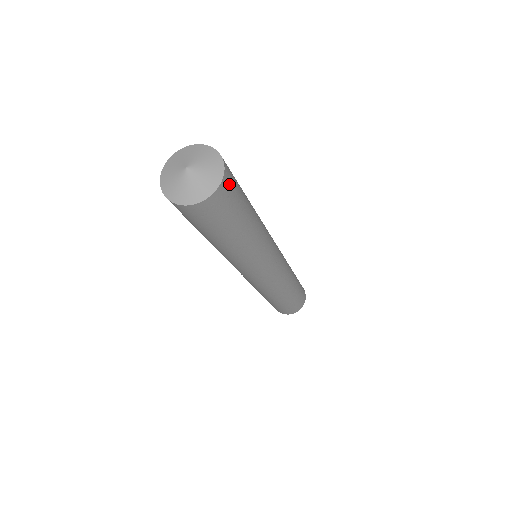
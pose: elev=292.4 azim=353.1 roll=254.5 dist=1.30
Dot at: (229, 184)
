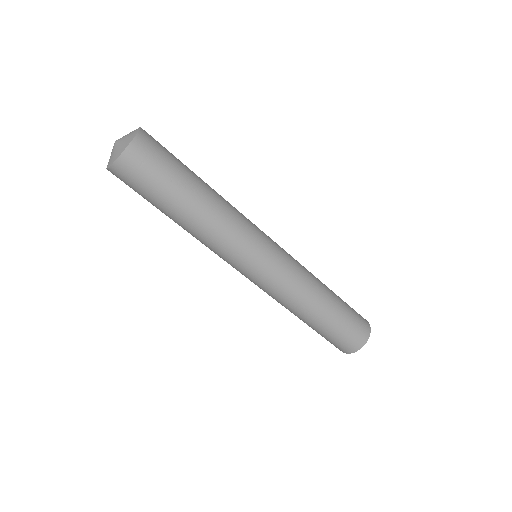
Dot at: (151, 138)
